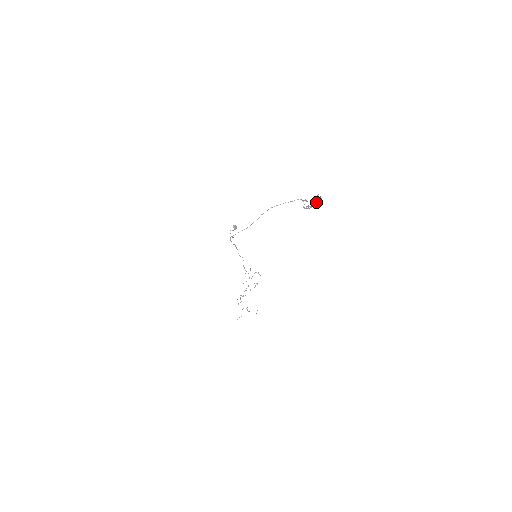
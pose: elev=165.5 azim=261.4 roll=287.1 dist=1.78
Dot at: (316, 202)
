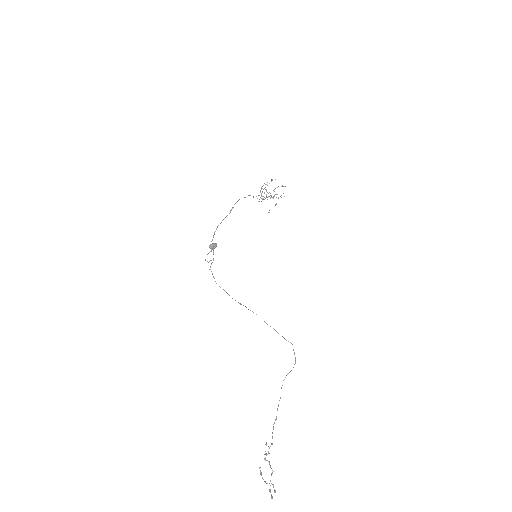
Dot at: occluded
